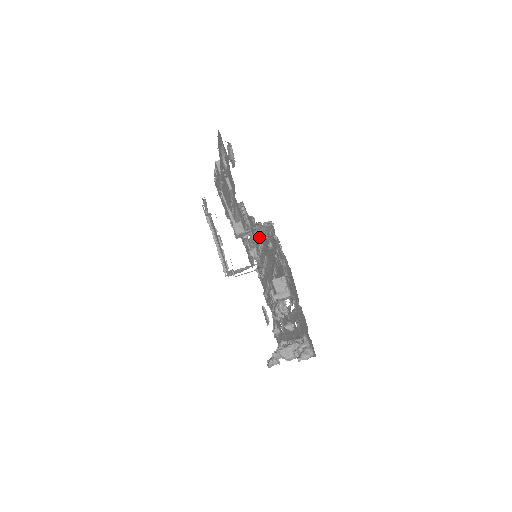
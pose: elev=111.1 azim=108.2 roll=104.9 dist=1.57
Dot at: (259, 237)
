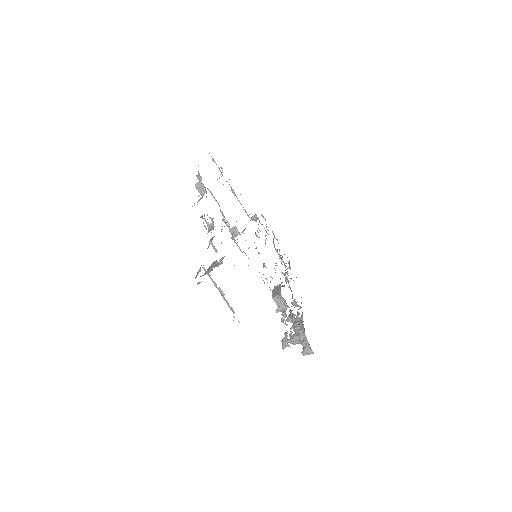
Dot at: occluded
